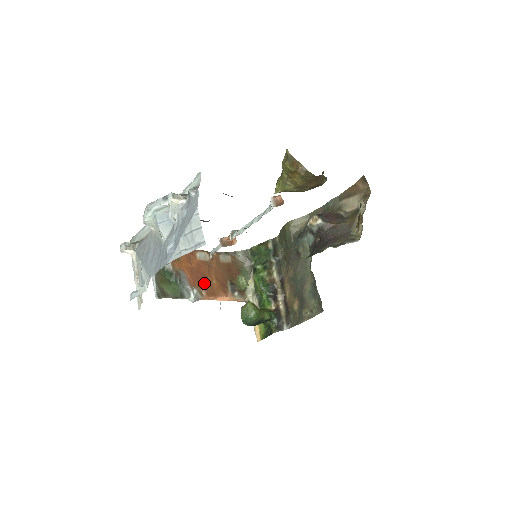
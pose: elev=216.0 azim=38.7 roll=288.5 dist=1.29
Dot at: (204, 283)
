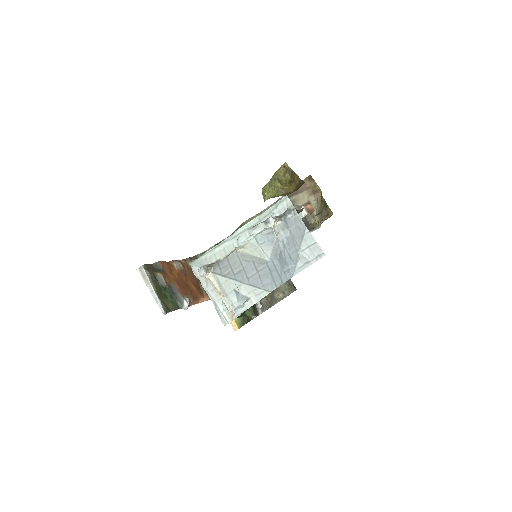
Dot at: (188, 290)
